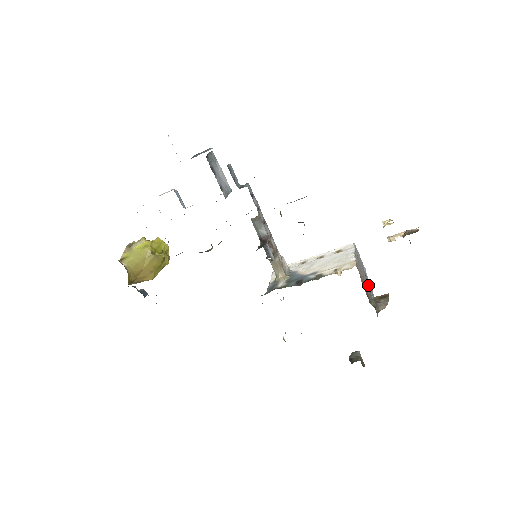
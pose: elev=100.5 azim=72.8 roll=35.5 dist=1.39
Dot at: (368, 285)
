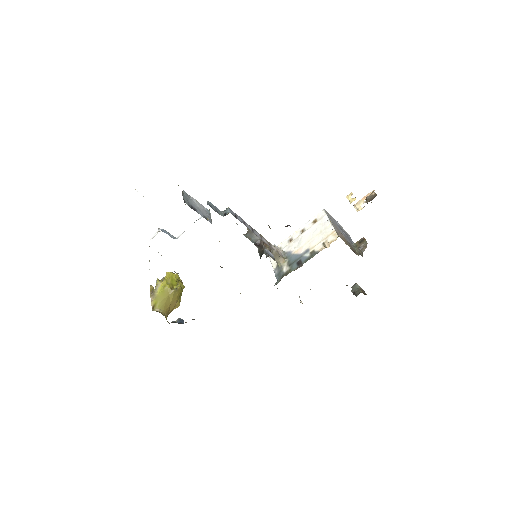
Dot at: (346, 235)
